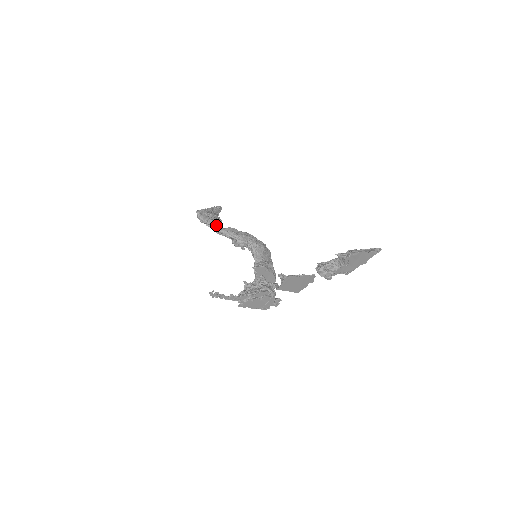
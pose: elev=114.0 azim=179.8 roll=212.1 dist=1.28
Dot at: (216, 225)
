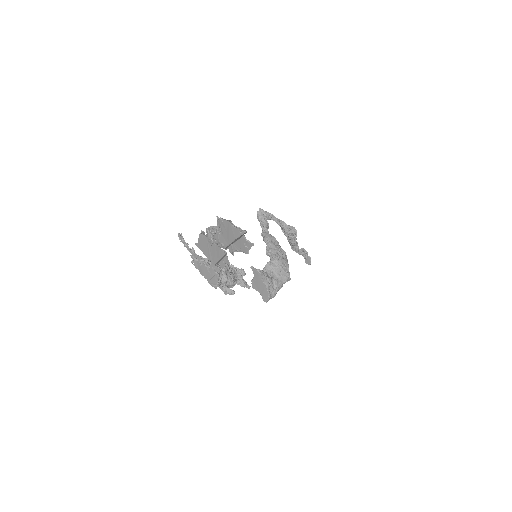
Dot at: (266, 228)
